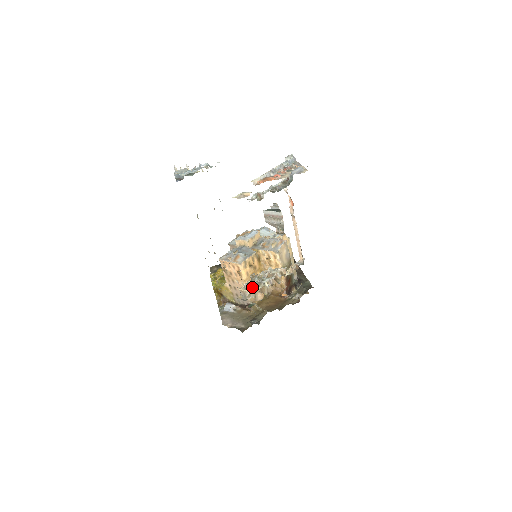
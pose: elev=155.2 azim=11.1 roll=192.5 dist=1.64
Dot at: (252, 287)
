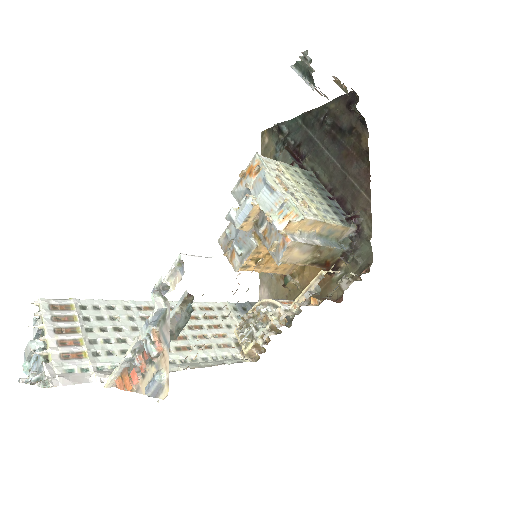
Dot at: (242, 343)
